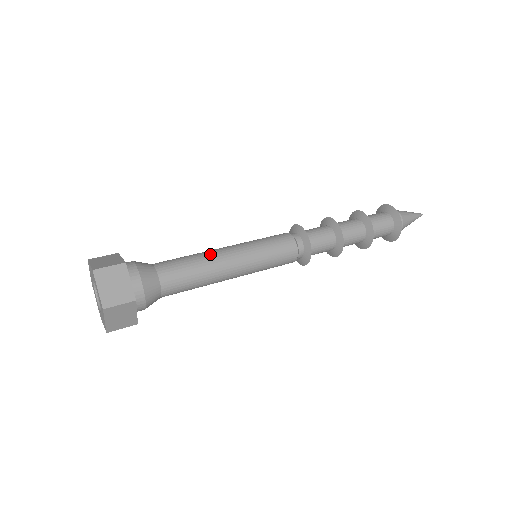
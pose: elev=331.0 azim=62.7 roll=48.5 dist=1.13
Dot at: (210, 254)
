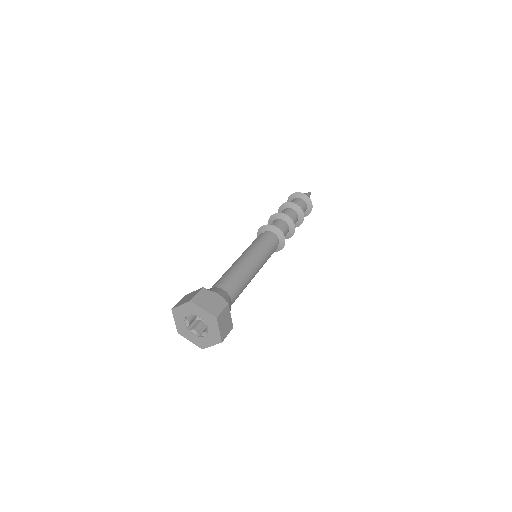
Dot at: (236, 264)
